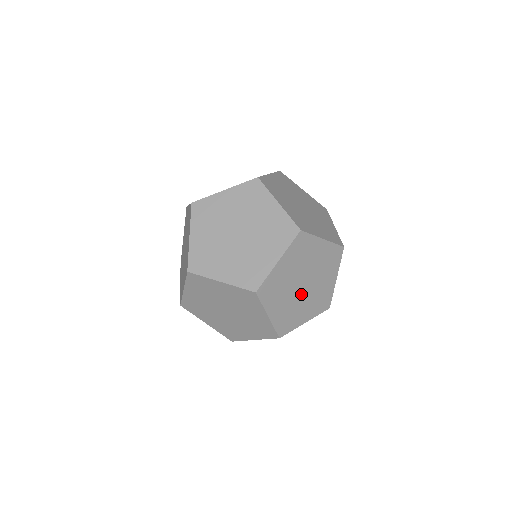
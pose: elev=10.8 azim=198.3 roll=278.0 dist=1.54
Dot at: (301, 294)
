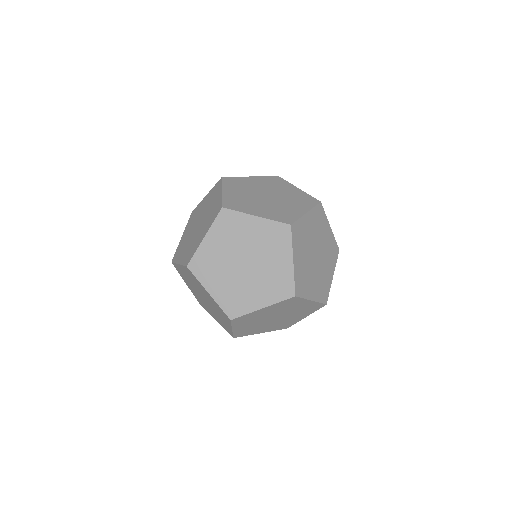
Dot at: (273, 201)
